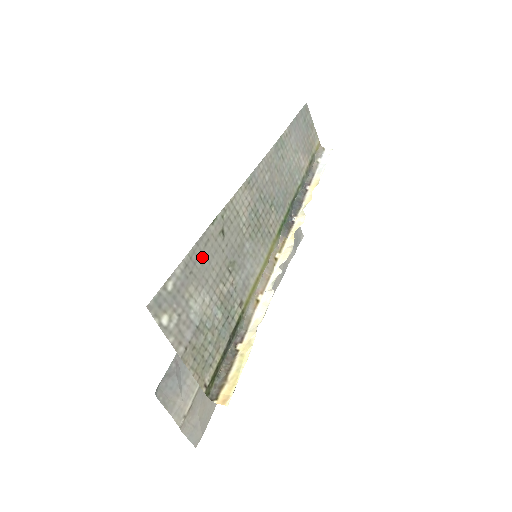
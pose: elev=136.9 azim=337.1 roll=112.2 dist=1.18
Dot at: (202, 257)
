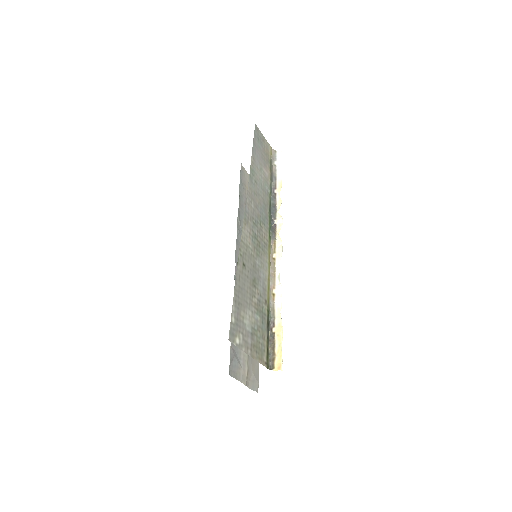
Dot at: (240, 290)
